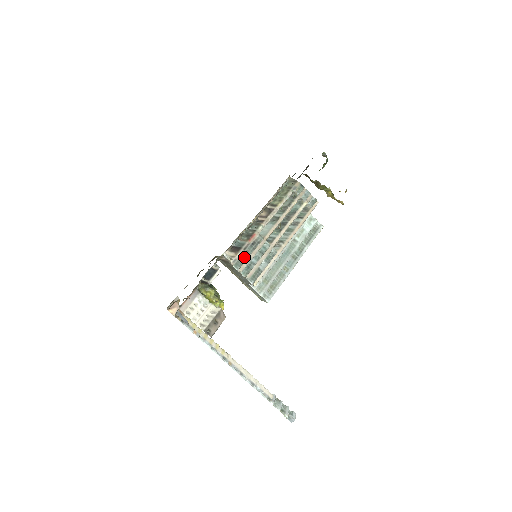
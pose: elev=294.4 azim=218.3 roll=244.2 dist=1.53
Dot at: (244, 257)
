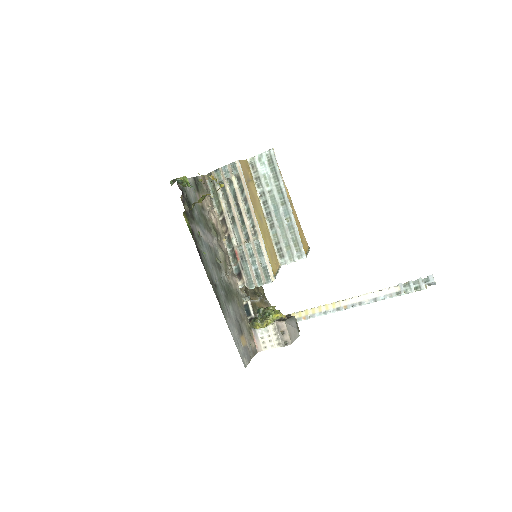
Dot at: (248, 274)
